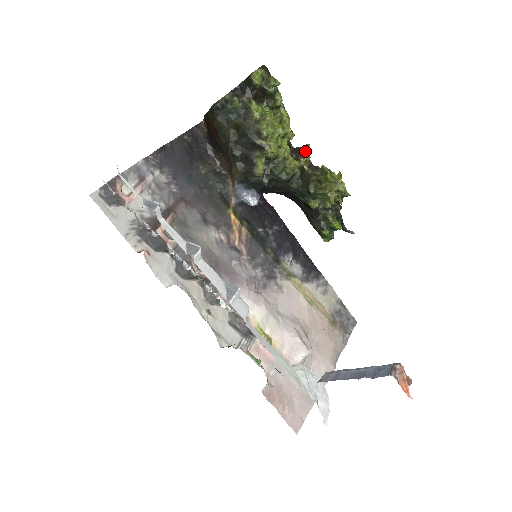
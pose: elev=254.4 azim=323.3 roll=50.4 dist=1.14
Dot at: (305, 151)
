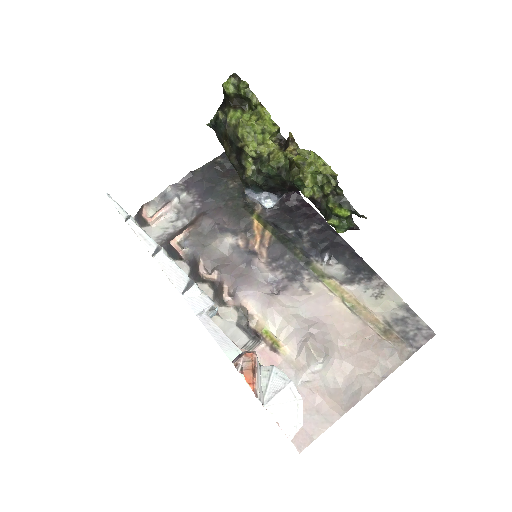
Dot at: (289, 140)
